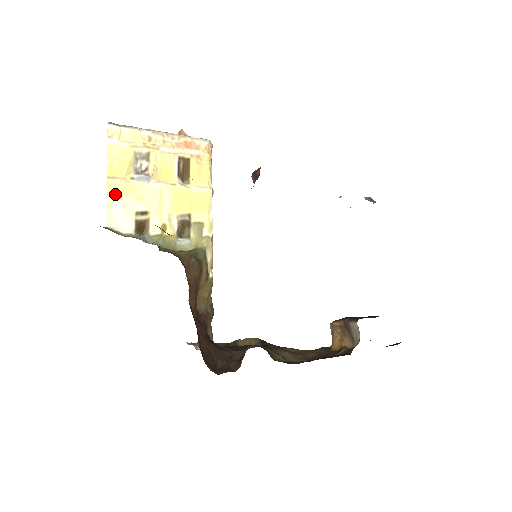
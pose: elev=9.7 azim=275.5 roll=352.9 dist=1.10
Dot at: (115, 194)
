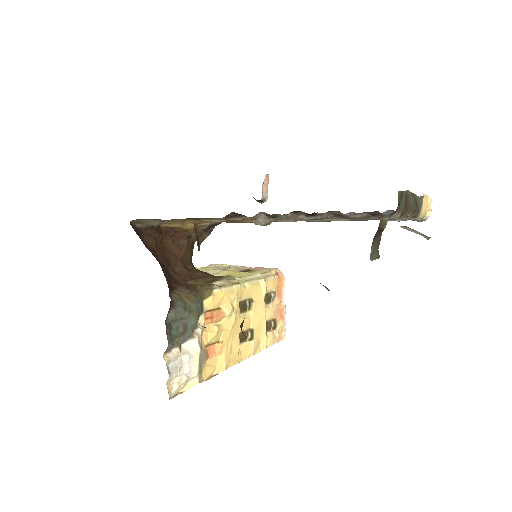
Dot at: occluded
